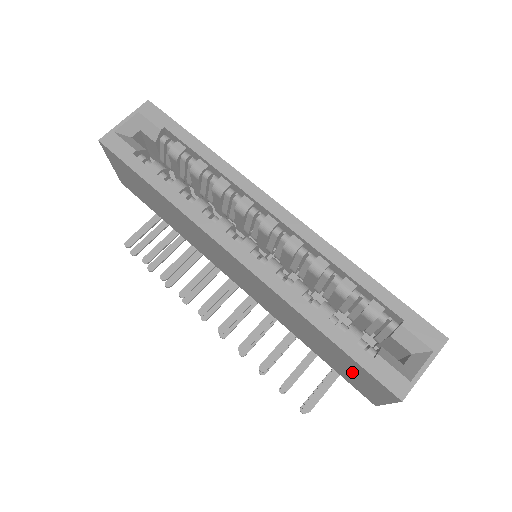
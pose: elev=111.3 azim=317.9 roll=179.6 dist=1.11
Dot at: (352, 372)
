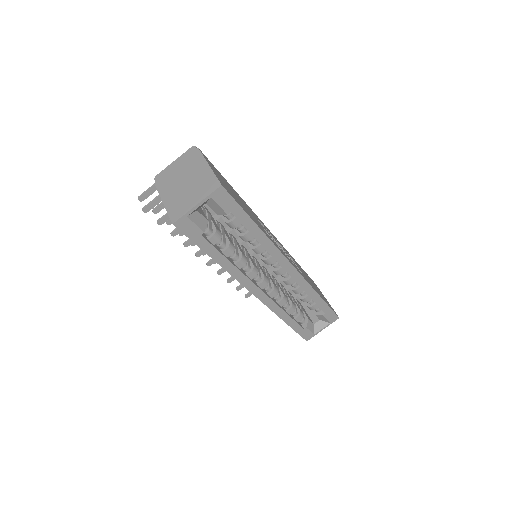
Dot at: occluded
